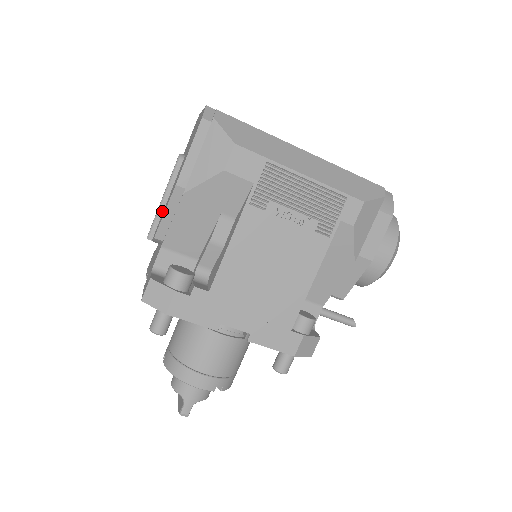
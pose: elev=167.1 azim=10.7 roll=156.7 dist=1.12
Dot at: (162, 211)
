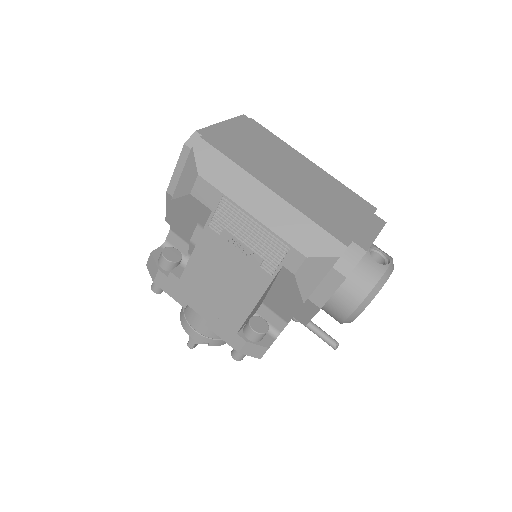
Dot at: occluded
